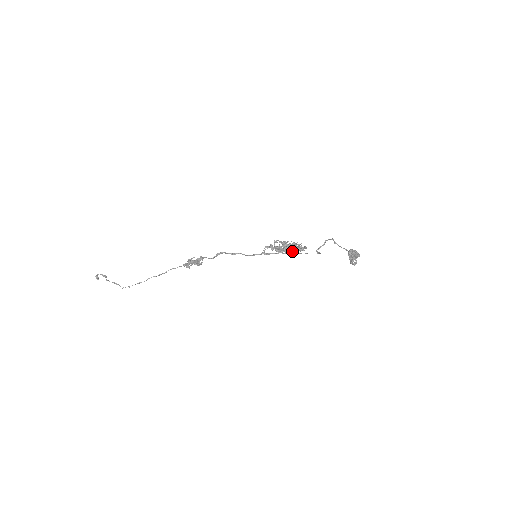
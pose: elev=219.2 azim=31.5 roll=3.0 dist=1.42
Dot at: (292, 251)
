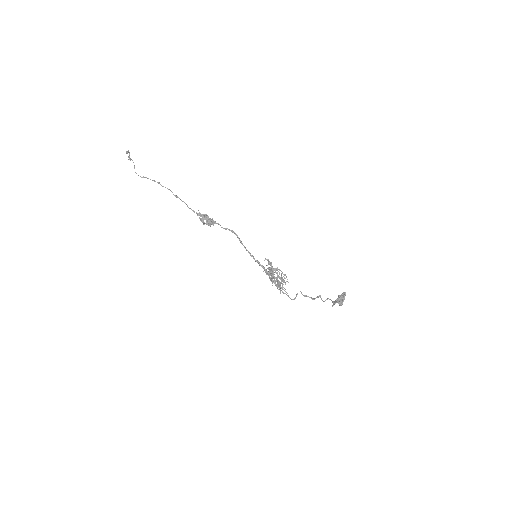
Dot at: (275, 282)
